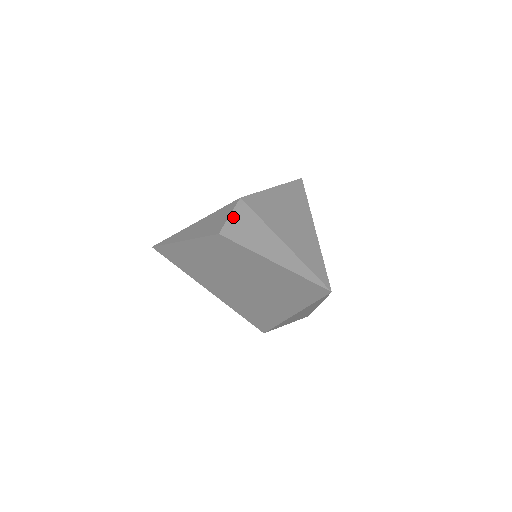
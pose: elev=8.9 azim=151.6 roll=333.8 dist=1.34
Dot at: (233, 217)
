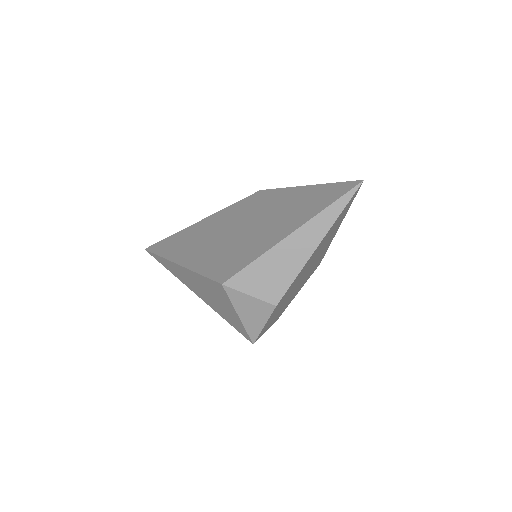
Dot at: occluded
